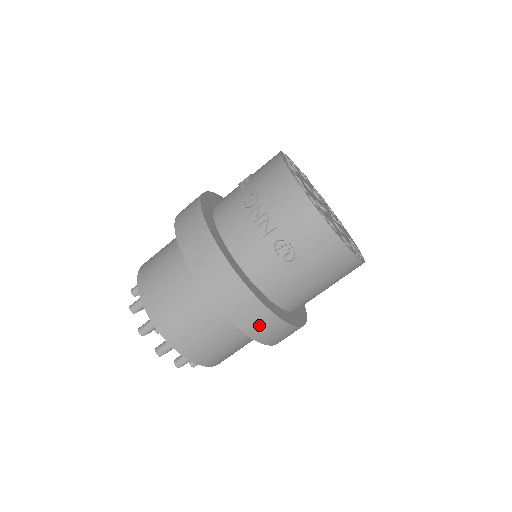
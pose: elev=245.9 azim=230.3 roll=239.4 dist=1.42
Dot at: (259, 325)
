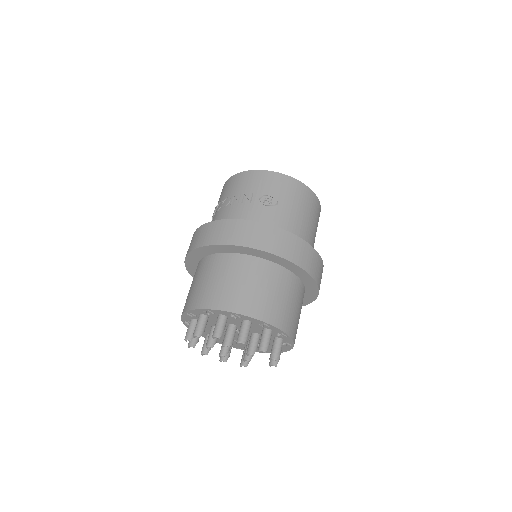
Dot at: (292, 249)
